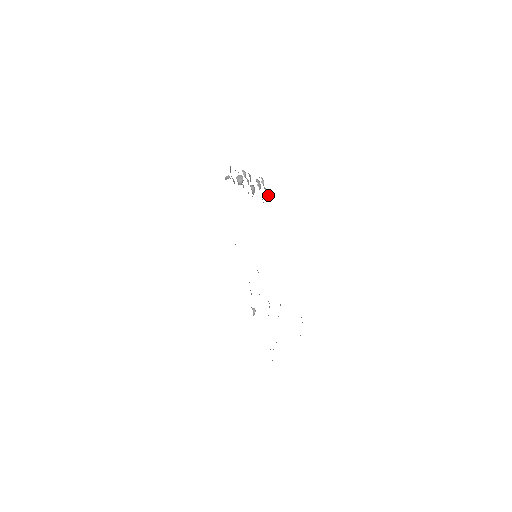
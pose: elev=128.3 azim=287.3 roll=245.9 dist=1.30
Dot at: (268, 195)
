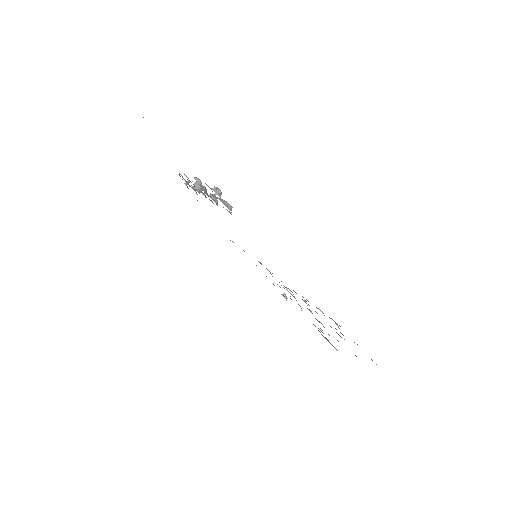
Dot at: (230, 207)
